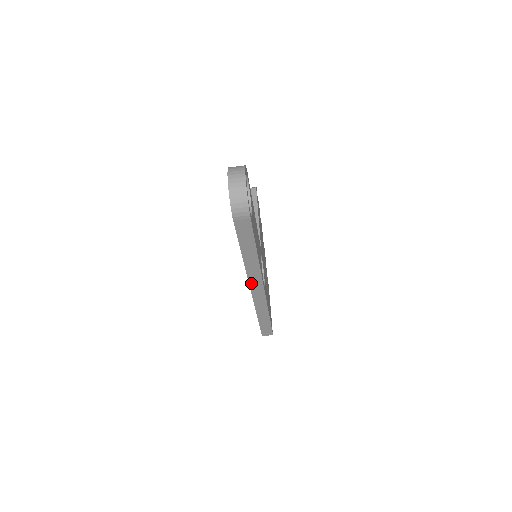
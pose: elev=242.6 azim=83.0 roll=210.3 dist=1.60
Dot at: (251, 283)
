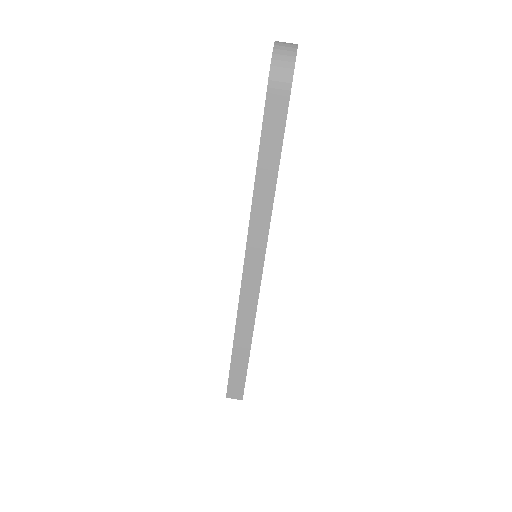
Dot at: (249, 249)
